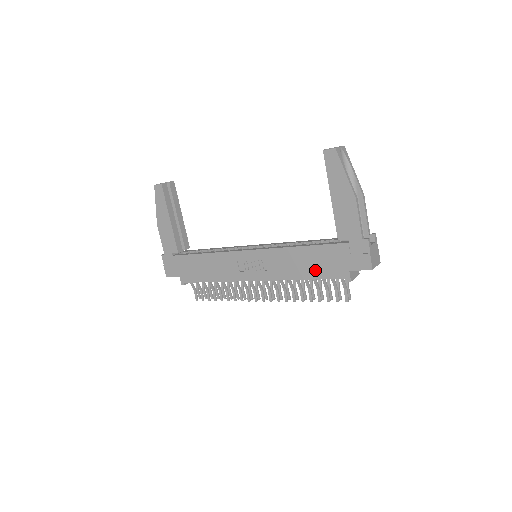
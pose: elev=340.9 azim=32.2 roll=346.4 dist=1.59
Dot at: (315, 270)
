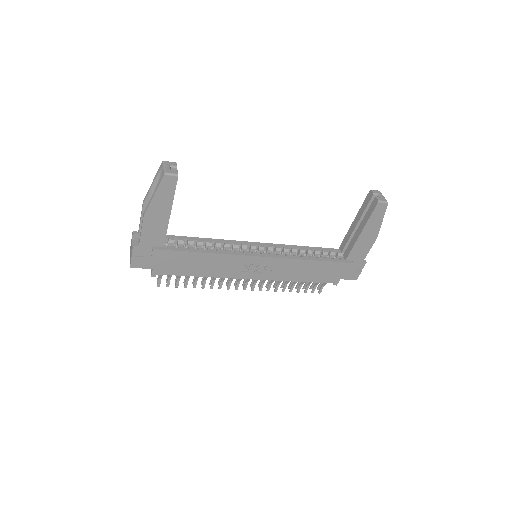
Dot at: (315, 277)
